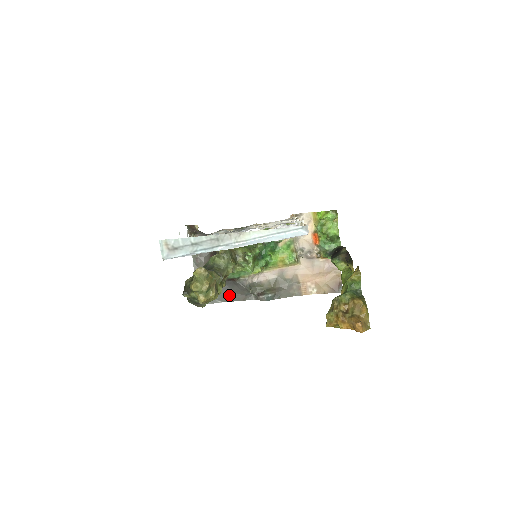
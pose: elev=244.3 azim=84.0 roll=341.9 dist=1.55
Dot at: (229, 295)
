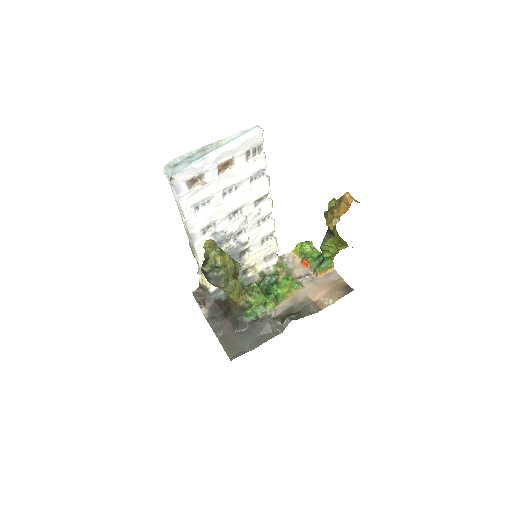
Dot at: (256, 340)
